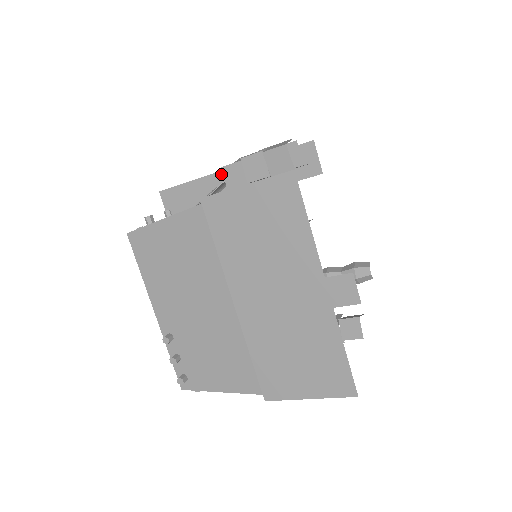
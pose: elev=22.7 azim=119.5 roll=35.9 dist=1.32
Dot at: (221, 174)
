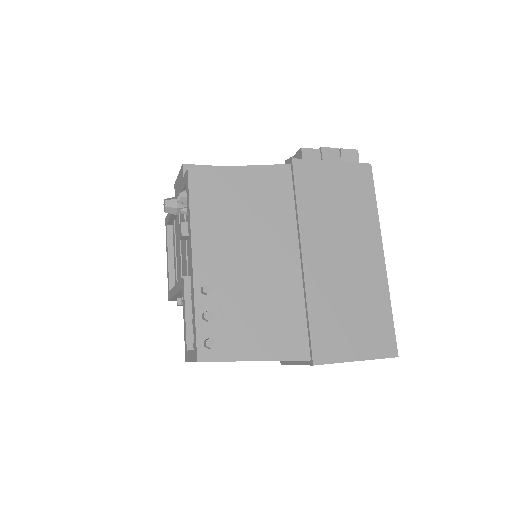
Dot at: occluded
